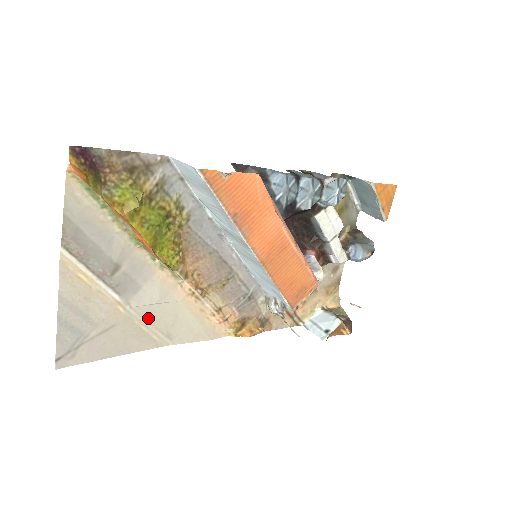
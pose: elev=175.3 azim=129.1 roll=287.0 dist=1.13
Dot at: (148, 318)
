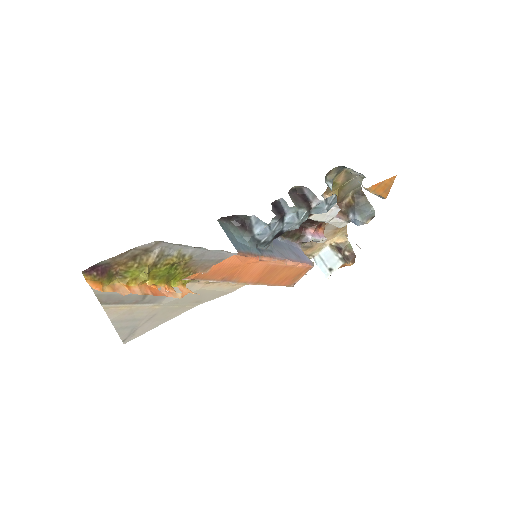
Dot at: (179, 302)
